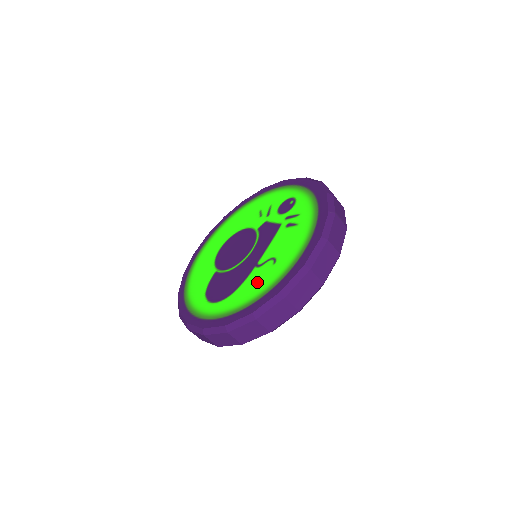
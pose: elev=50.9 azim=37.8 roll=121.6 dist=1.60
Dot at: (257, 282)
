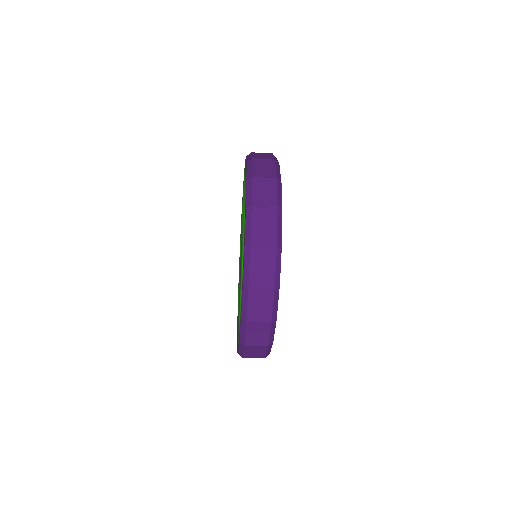
Dot at: (240, 303)
